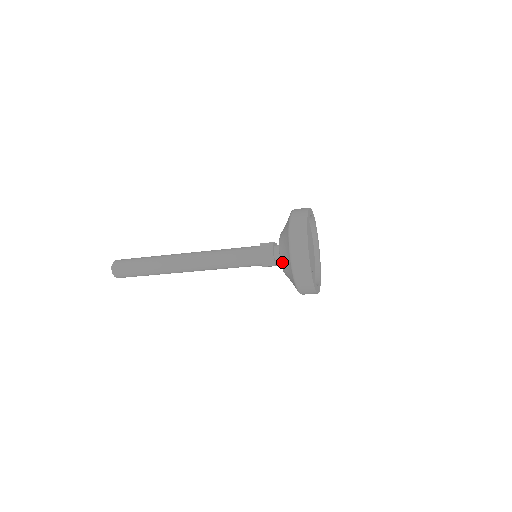
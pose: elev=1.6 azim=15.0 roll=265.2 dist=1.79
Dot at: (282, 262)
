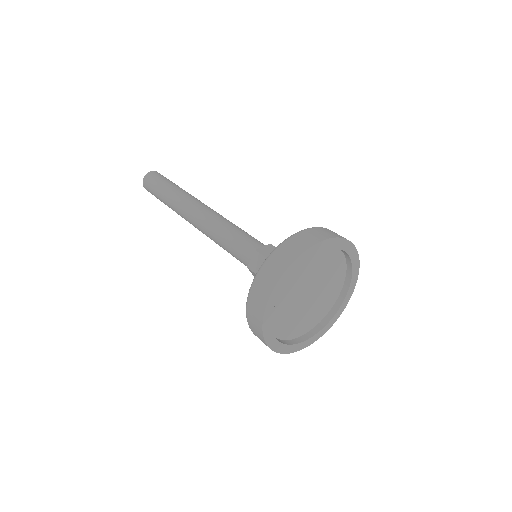
Dot at: occluded
